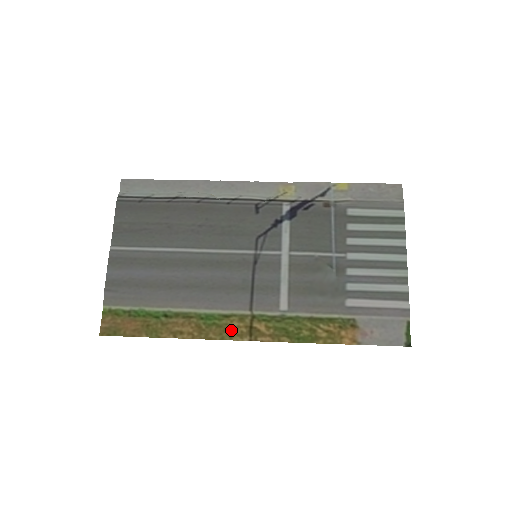
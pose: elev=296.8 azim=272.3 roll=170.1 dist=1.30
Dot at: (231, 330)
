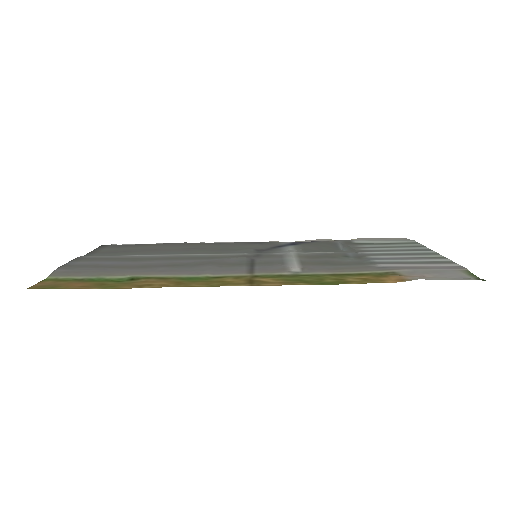
Dot at: (223, 282)
